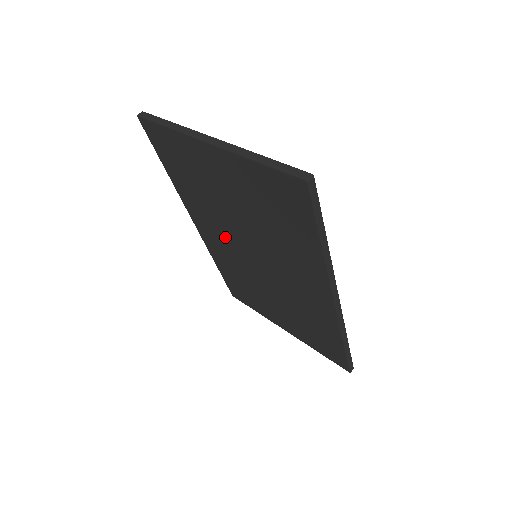
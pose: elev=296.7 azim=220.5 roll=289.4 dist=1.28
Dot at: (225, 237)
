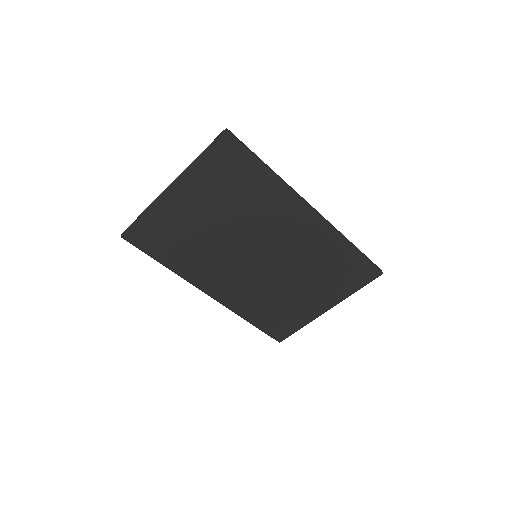
Dot at: (230, 269)
